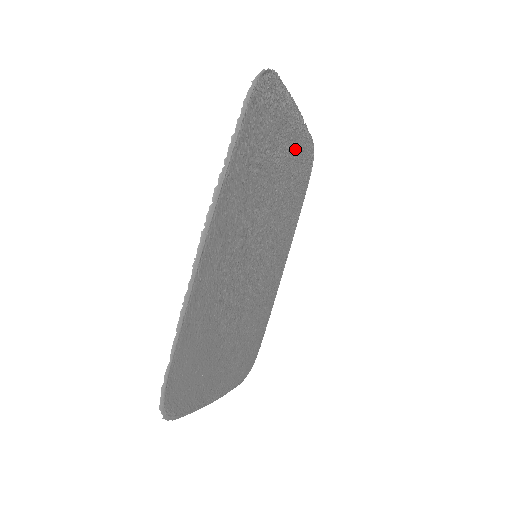
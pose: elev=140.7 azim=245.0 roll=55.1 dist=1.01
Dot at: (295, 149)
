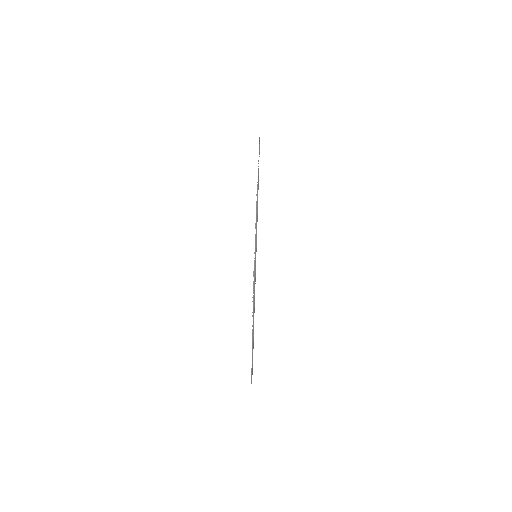
Dot at: occluded
